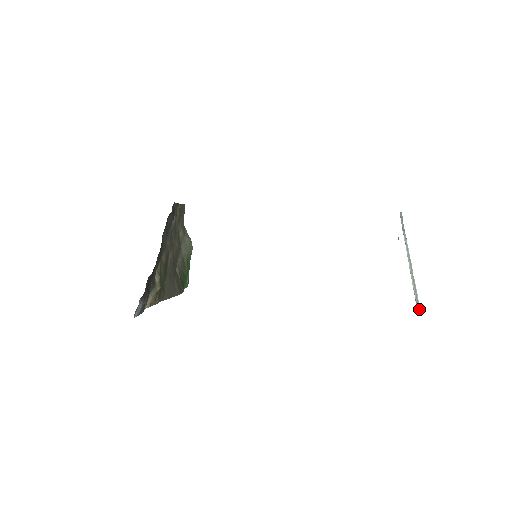
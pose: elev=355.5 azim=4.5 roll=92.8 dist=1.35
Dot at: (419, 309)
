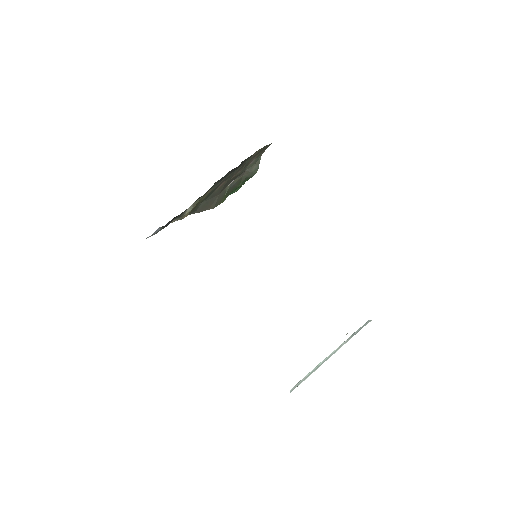
Dot at: (292, 390)
